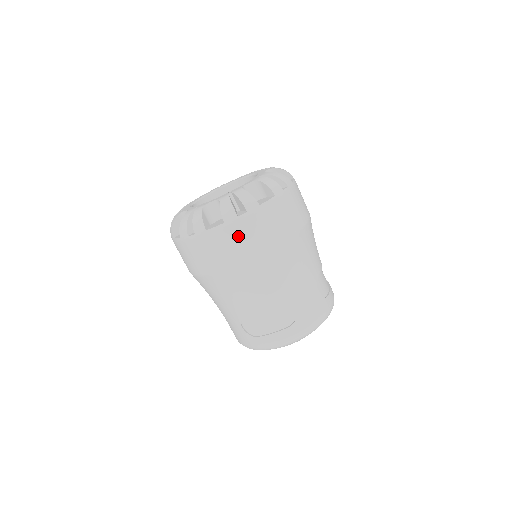
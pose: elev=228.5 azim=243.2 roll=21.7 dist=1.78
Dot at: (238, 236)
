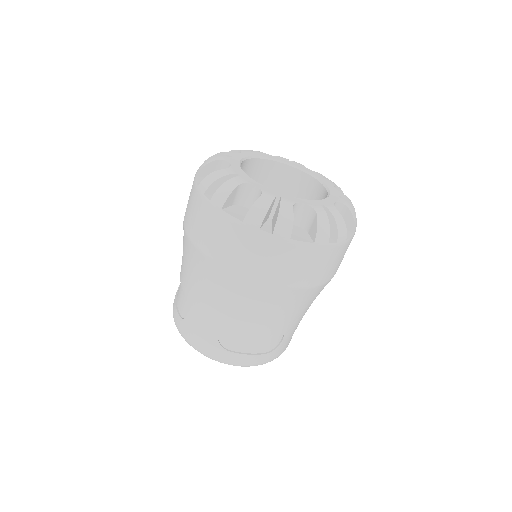
Dot at: (313, 262)
